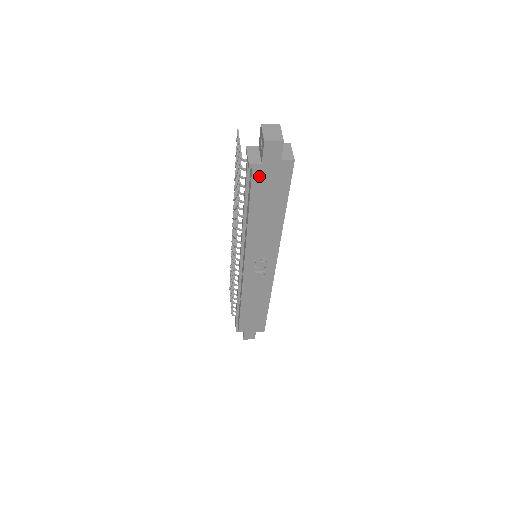
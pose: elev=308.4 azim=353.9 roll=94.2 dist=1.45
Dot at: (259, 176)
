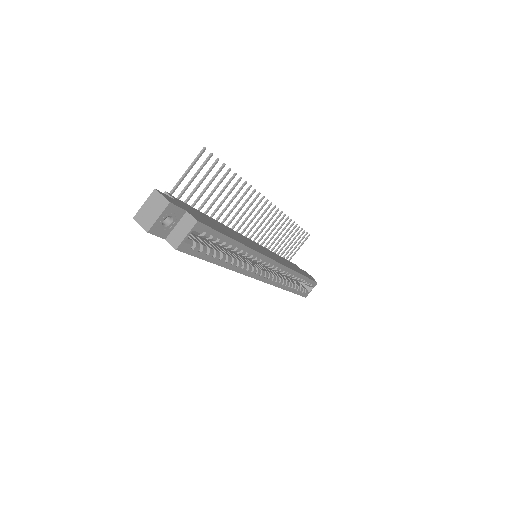
Dot at: occluded
